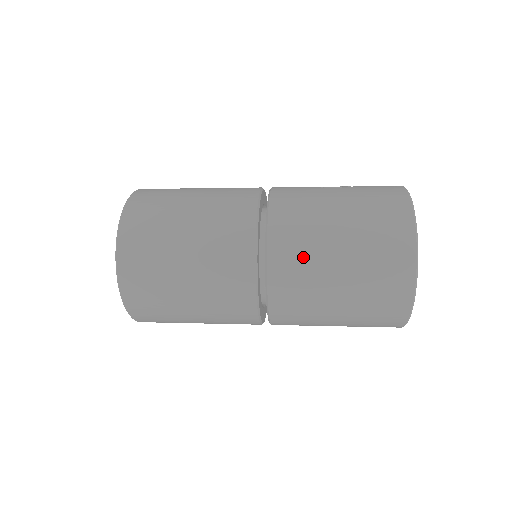
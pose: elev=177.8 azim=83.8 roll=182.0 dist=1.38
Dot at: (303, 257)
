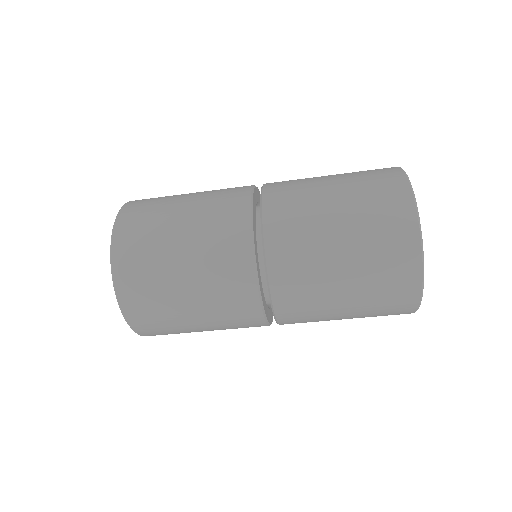
Dot at: (296, 181)
